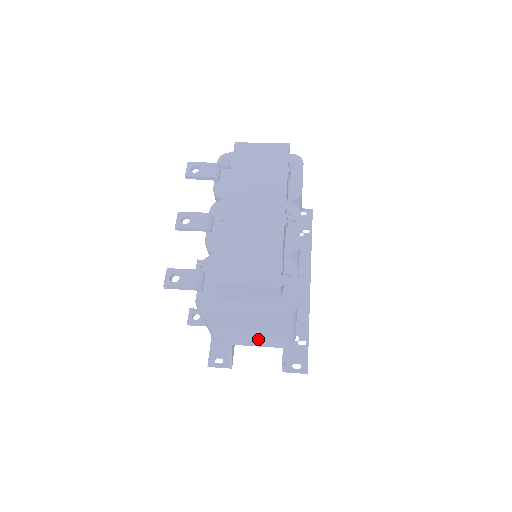
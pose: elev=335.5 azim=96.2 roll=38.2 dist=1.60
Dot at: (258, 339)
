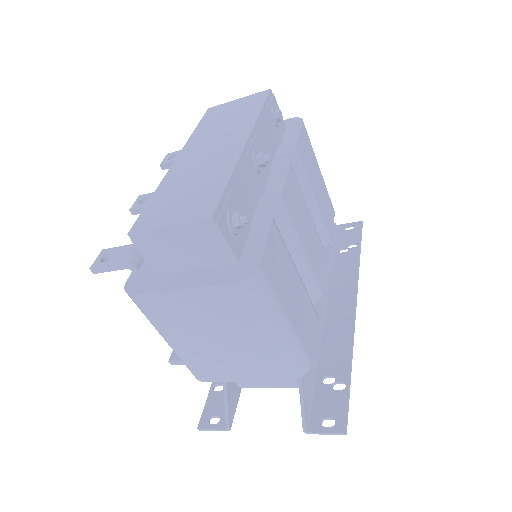
Dot at: (241, 358)
